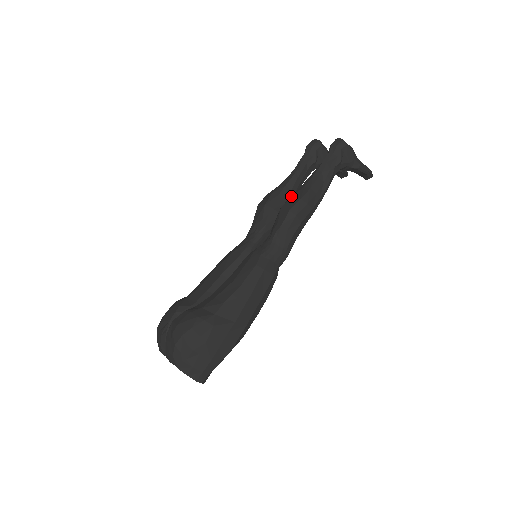
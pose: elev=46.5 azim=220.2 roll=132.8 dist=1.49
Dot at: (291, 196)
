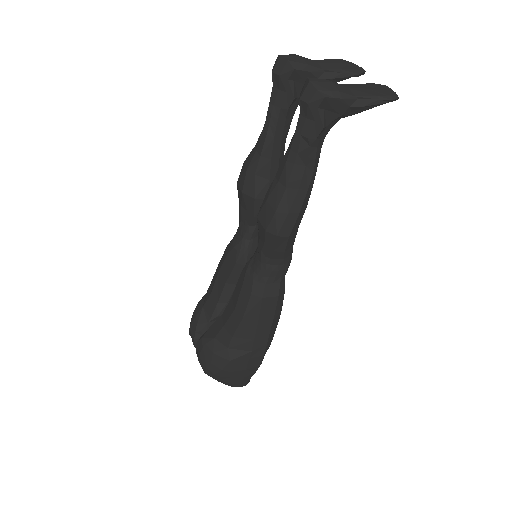
Dot at: (265, 196)
